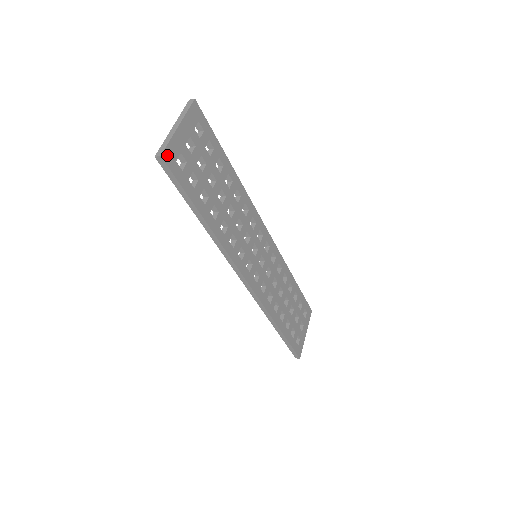
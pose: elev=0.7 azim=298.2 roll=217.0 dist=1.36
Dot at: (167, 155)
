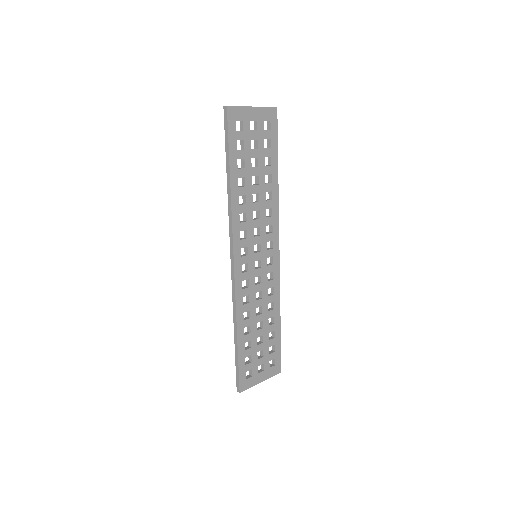
Dot at: (232, 111)
